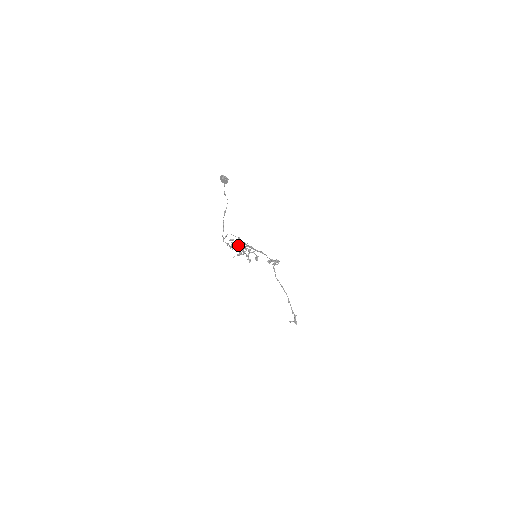
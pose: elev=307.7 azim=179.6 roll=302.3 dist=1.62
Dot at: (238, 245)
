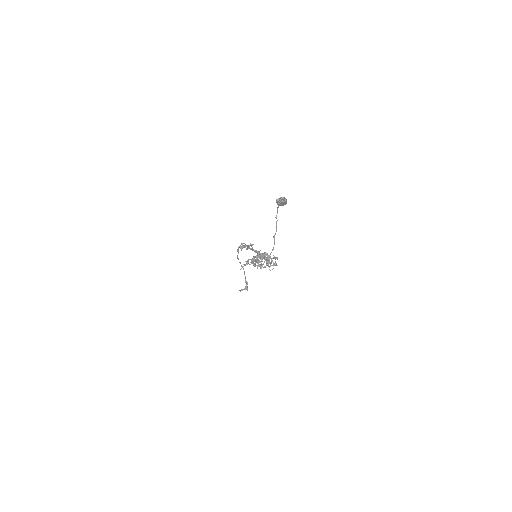
Dot at: occluded
